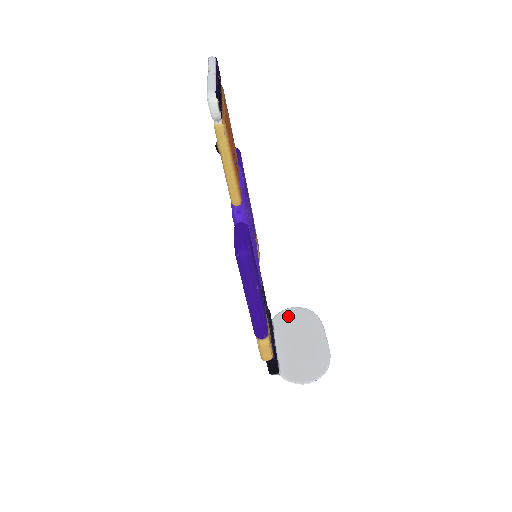
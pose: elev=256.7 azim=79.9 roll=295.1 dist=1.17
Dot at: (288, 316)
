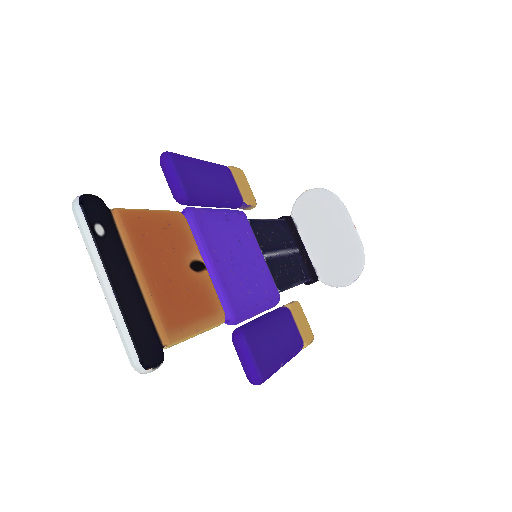
Dot at: (306, 205)
